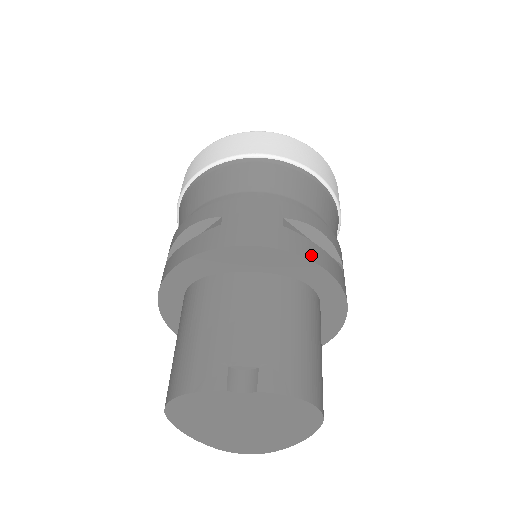
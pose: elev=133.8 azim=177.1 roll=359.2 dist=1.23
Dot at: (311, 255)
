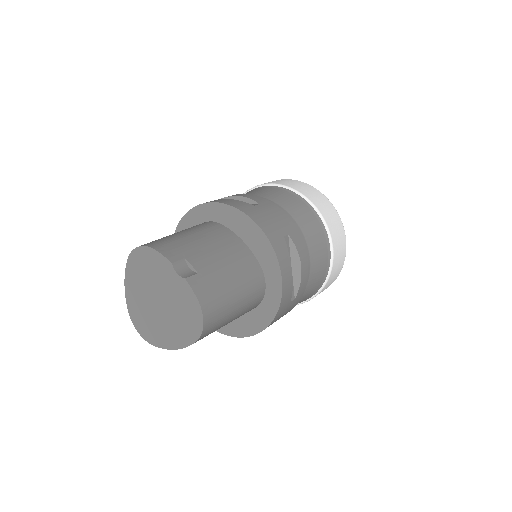
Dot at: (282, 263)
